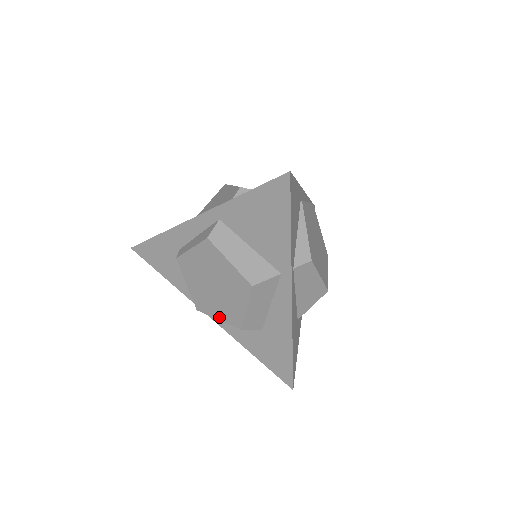
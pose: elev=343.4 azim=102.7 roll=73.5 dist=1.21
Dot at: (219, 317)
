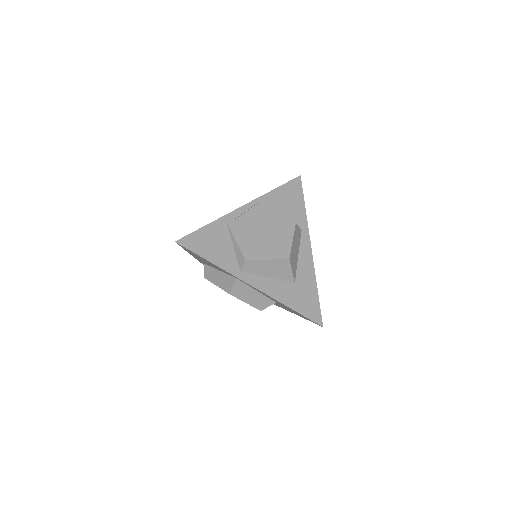
Dot at: occluded
